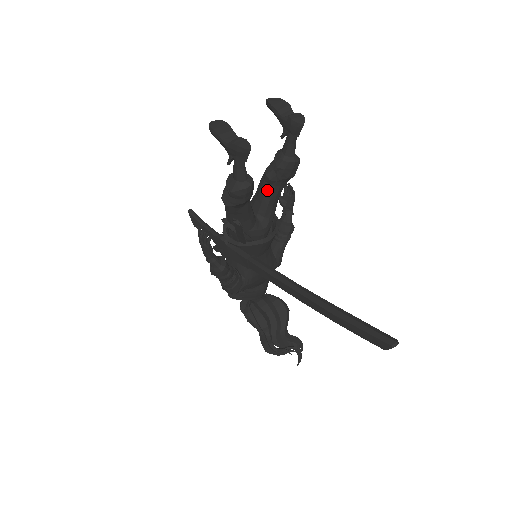
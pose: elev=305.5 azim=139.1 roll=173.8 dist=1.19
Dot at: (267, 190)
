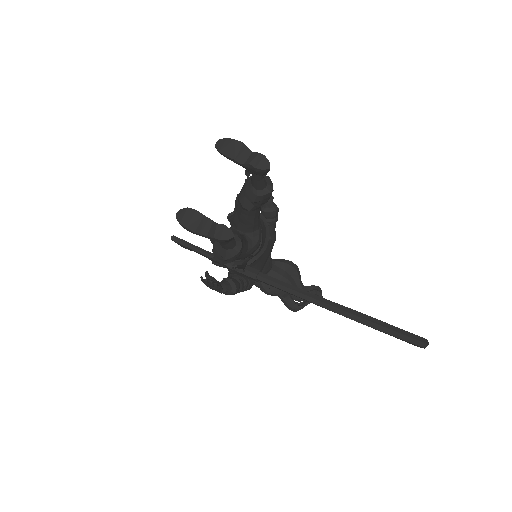
Dot at: (248, 215)
